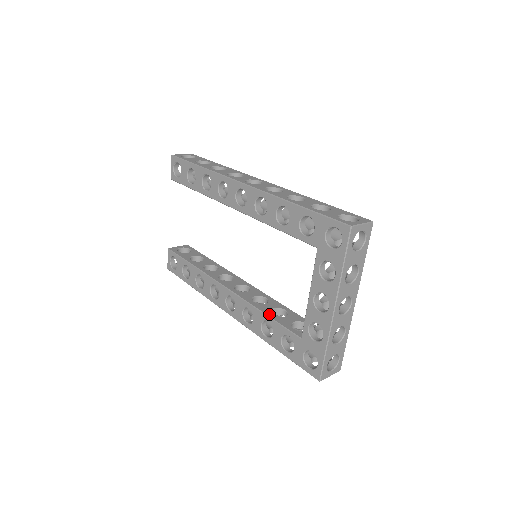
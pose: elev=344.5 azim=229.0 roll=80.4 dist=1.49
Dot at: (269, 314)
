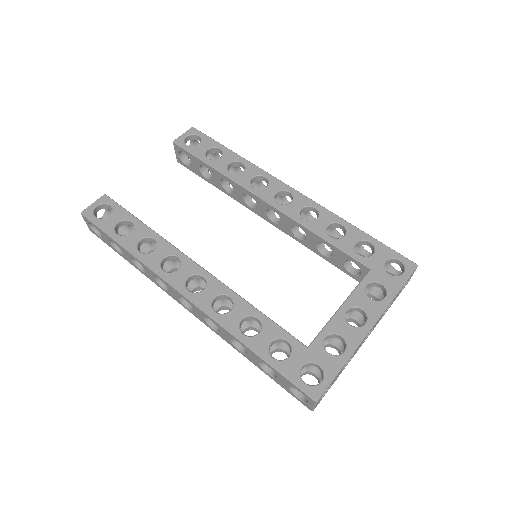
Dot at: (260, 312)
